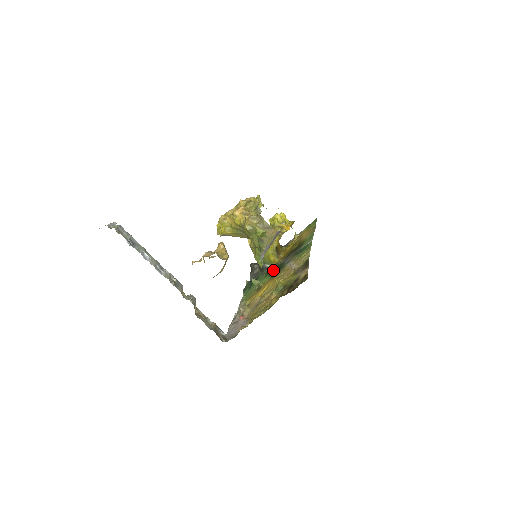
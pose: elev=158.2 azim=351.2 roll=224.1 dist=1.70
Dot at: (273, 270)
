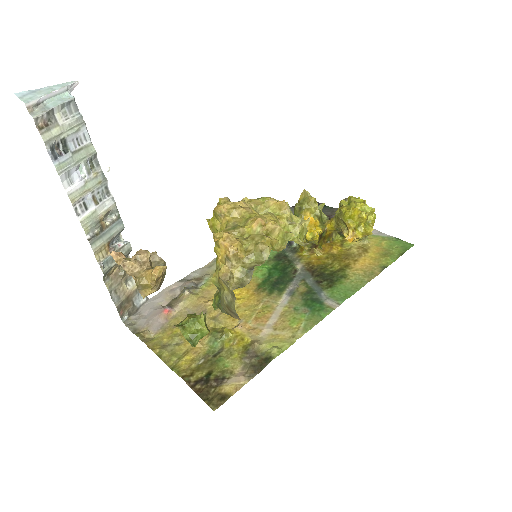
Dot at: (281, 266)
